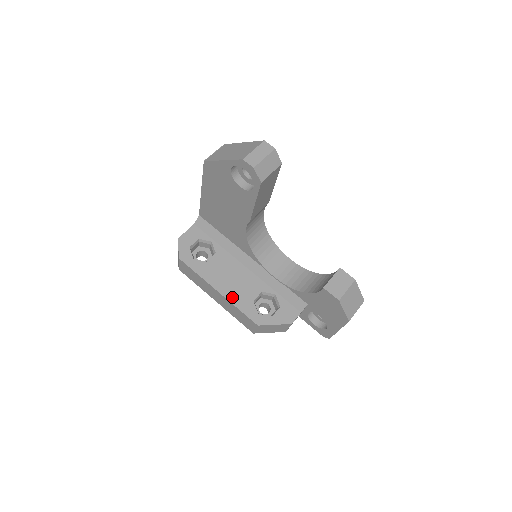
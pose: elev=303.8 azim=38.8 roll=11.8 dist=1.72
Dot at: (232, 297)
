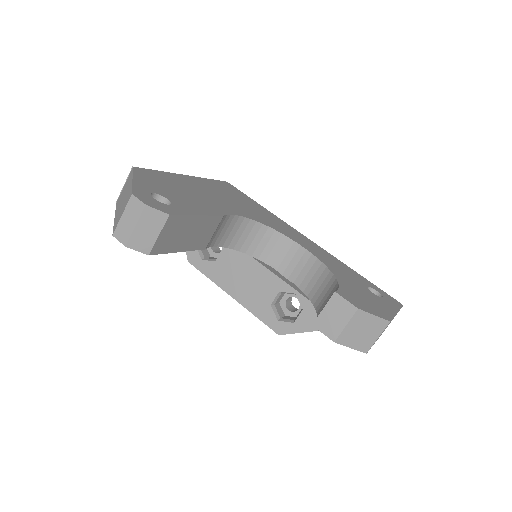
Dot at: (247, 302)
